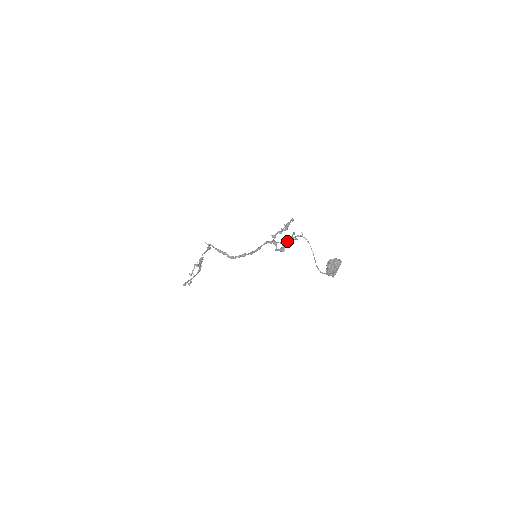
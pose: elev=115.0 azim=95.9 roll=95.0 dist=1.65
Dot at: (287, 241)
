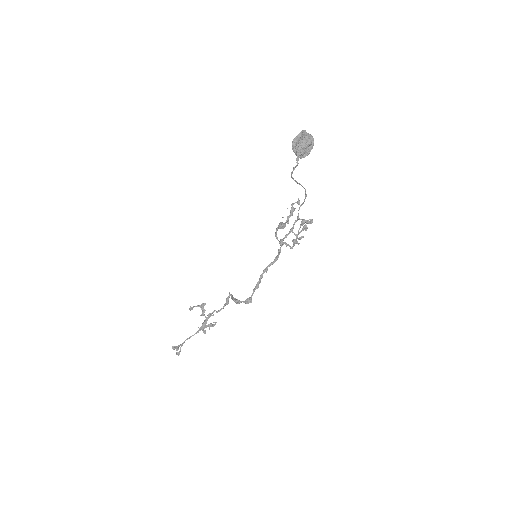
Dot at: (290, 210)
